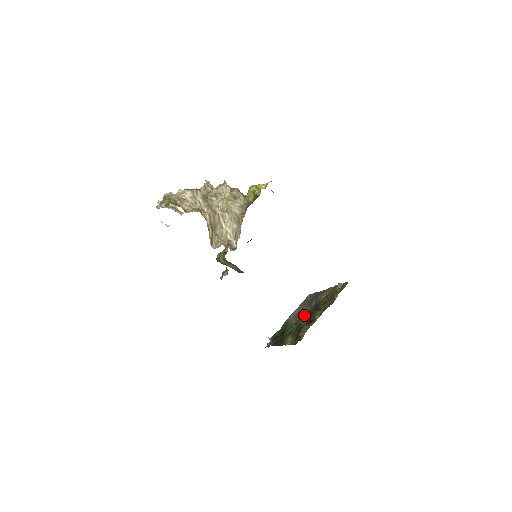
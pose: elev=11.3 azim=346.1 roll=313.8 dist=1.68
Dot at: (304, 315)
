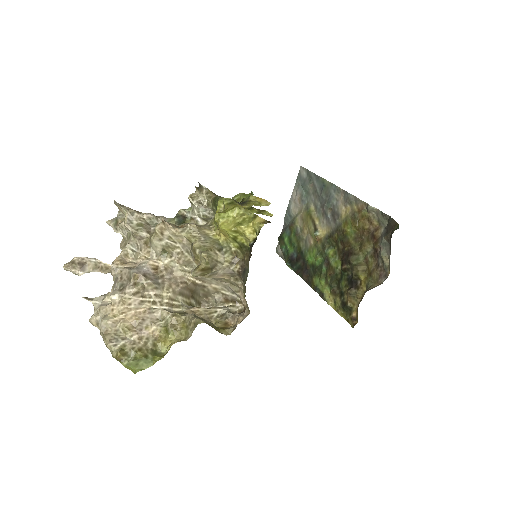
Dot at: (325, 239)
